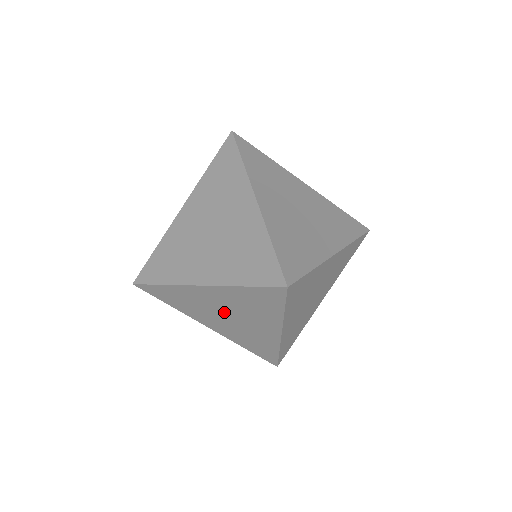
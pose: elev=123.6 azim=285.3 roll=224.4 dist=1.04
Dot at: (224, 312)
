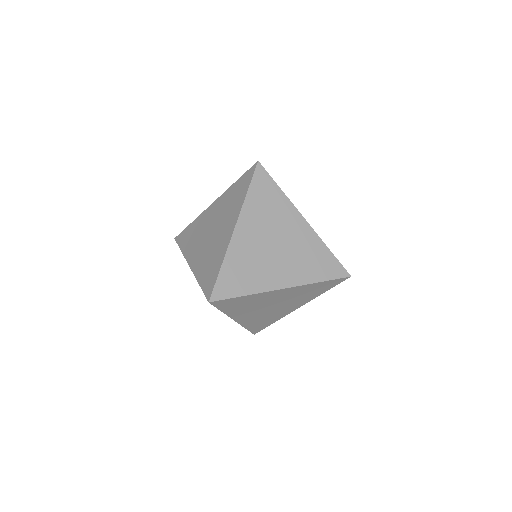
Dot at: (268, 243)
